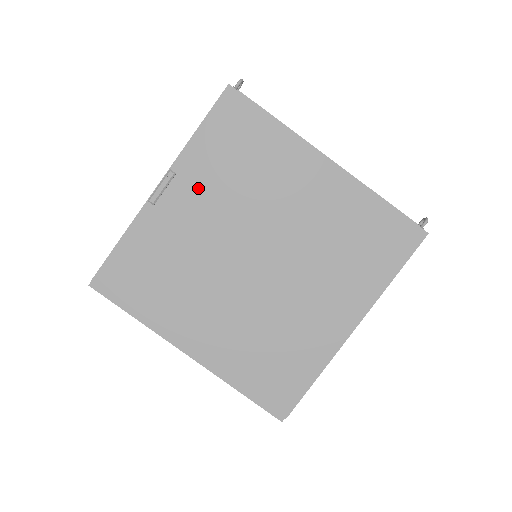
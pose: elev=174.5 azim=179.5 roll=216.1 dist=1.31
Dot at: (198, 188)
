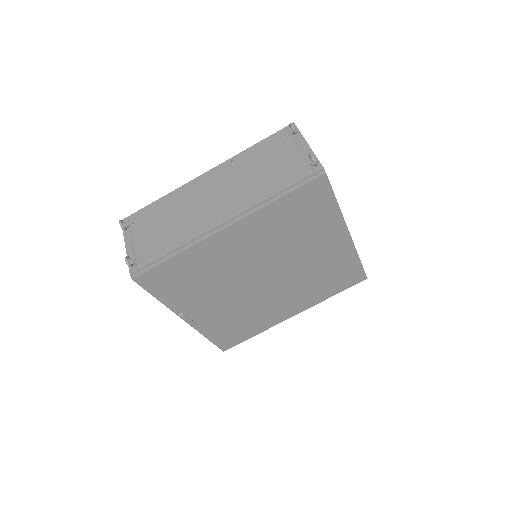
Dot at: (199, 303)
